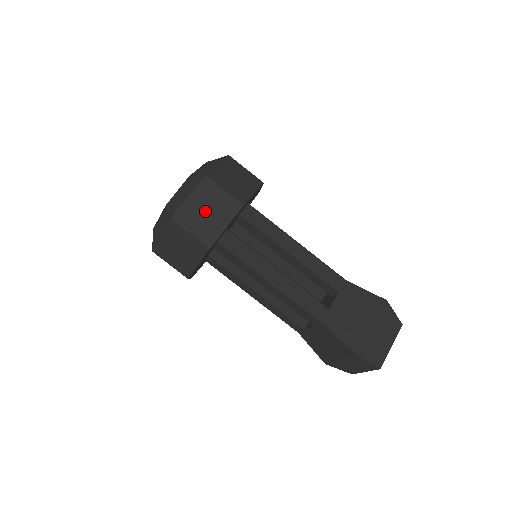
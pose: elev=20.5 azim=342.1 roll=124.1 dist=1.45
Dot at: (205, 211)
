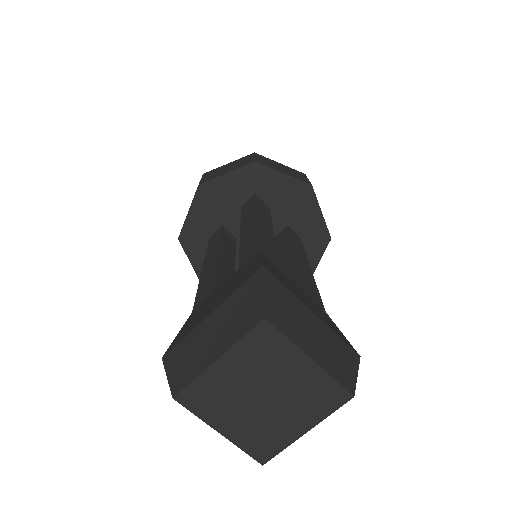
Dot at: (281, 167)
